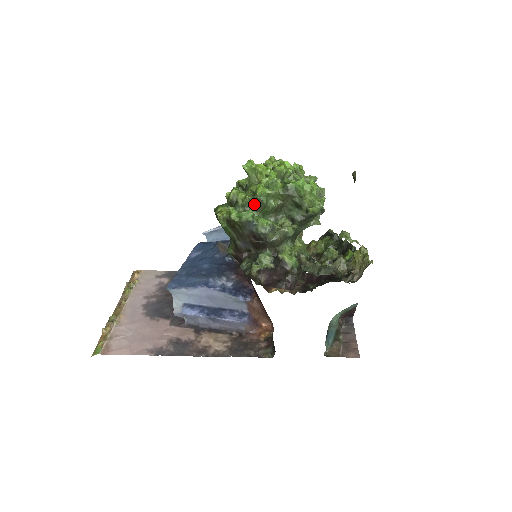
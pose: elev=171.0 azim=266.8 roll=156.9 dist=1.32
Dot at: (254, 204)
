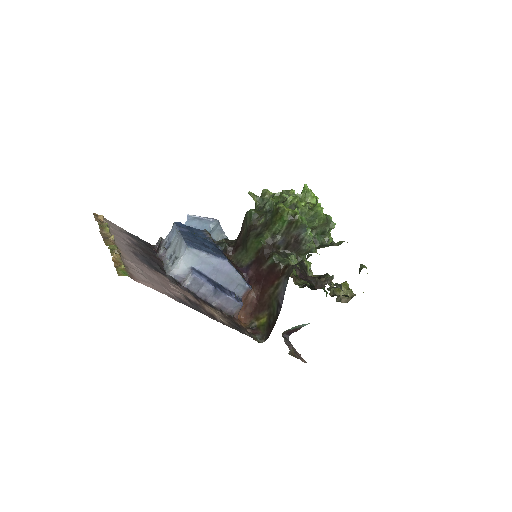
Dot at: (308, 216)
